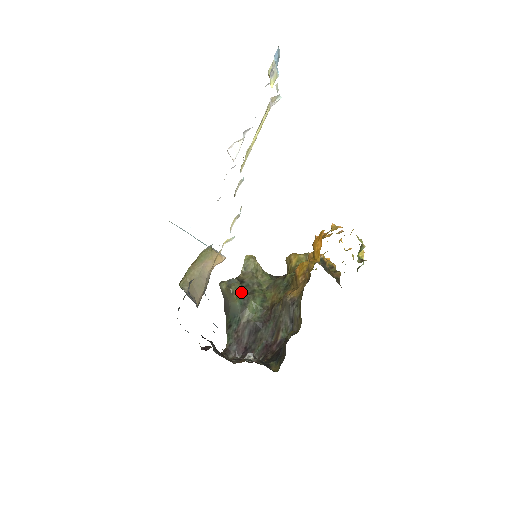
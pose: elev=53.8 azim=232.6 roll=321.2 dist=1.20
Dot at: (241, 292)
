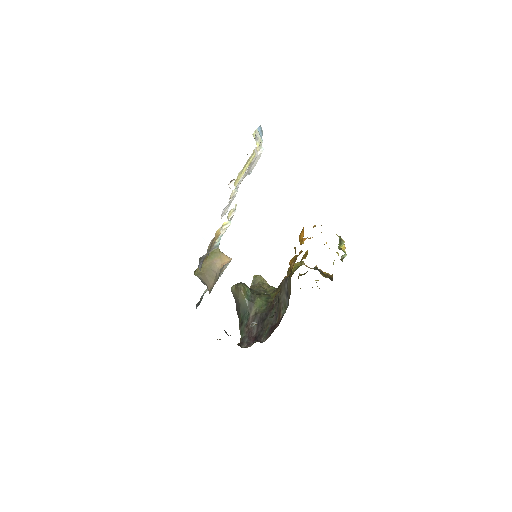
Dot at: (248, 291)
